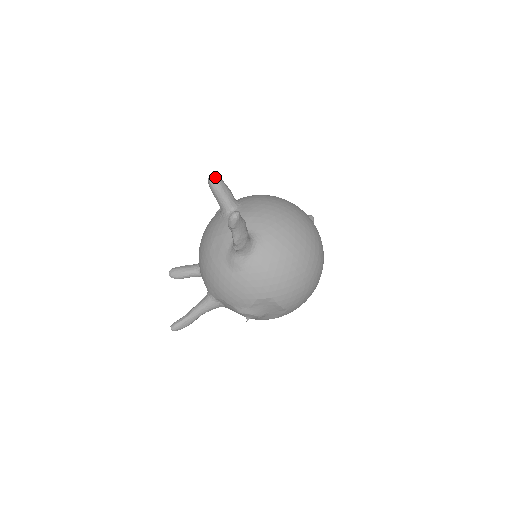
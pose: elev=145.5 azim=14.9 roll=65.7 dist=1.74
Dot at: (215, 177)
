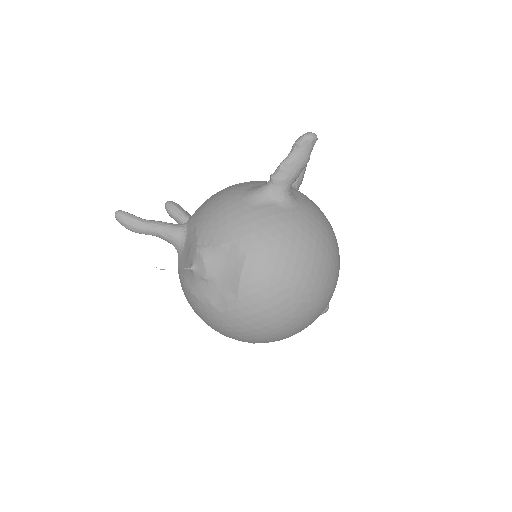
Dot at: occluded
